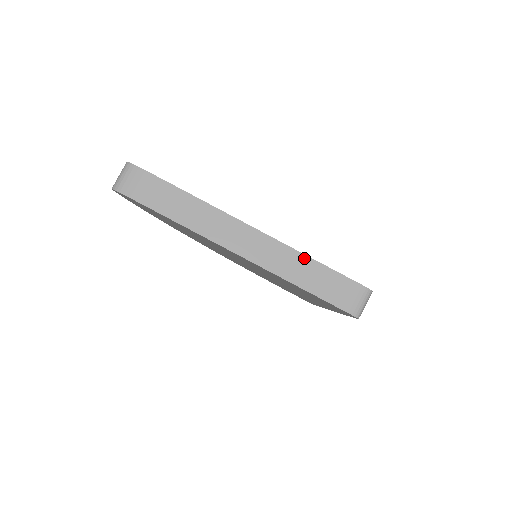
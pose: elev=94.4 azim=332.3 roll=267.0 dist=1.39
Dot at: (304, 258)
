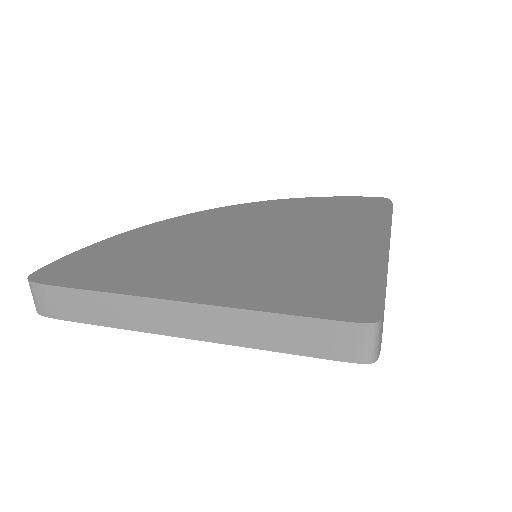
Dot at: (260, 316)
